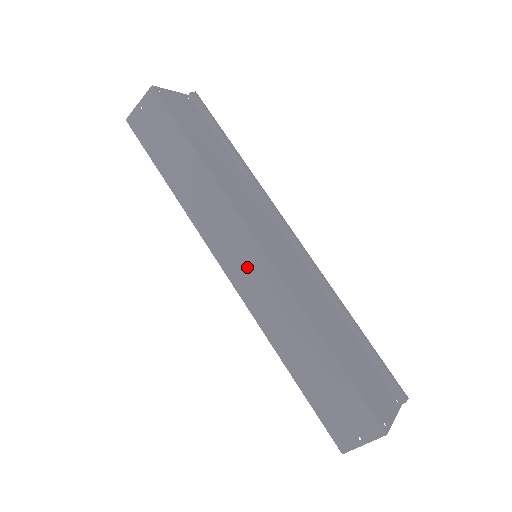
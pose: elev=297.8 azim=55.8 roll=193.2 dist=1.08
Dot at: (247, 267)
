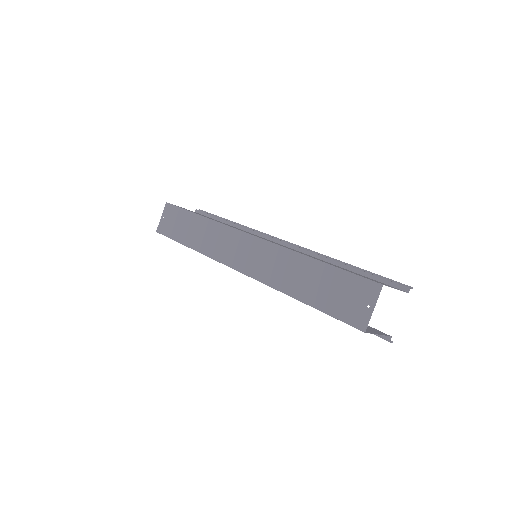
Dot at: (246, 253)
